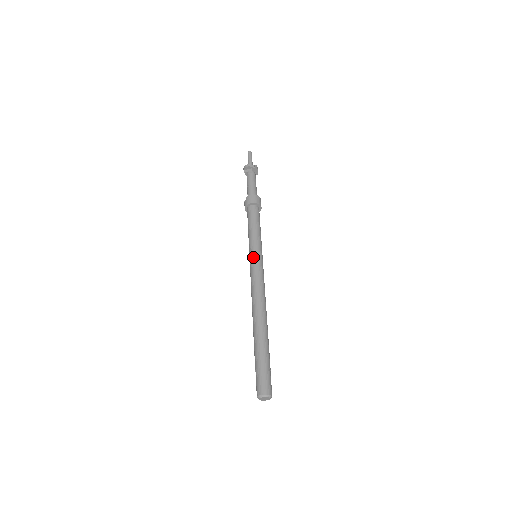
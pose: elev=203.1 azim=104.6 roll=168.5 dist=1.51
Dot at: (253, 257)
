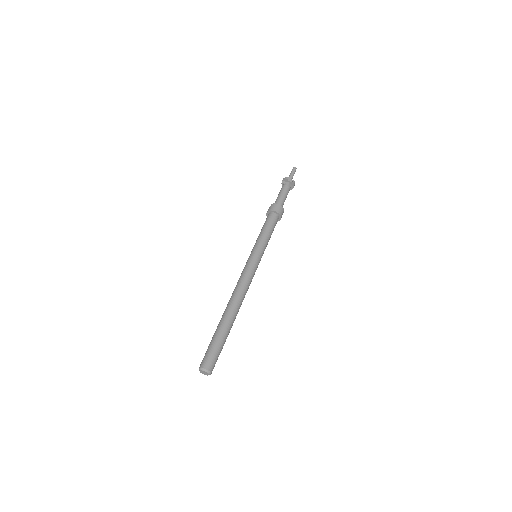
Dot at: (252, 256)
